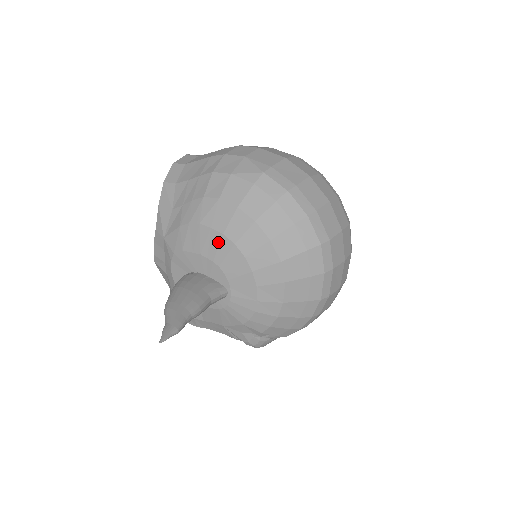
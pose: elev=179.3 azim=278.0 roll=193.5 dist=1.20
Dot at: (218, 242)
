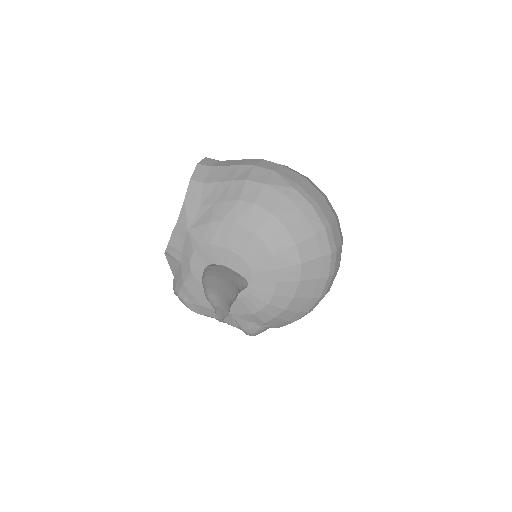
Dot at: (249, 241)
